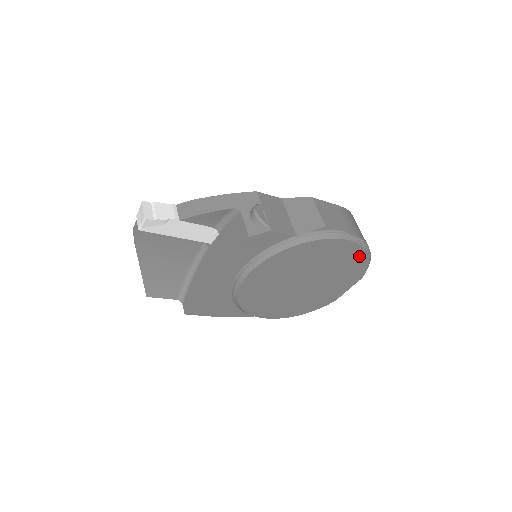
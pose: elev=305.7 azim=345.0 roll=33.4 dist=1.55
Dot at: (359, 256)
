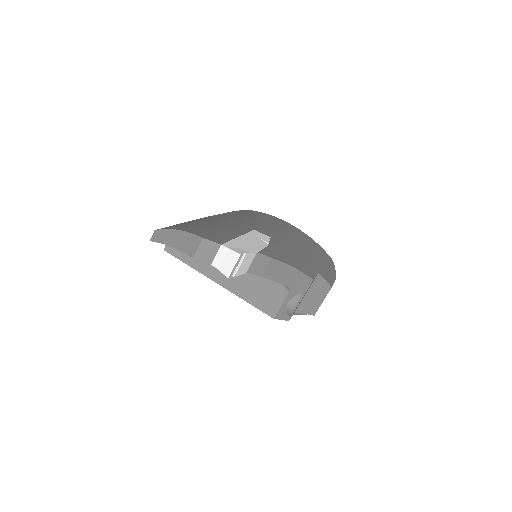
Dot at: occluded
